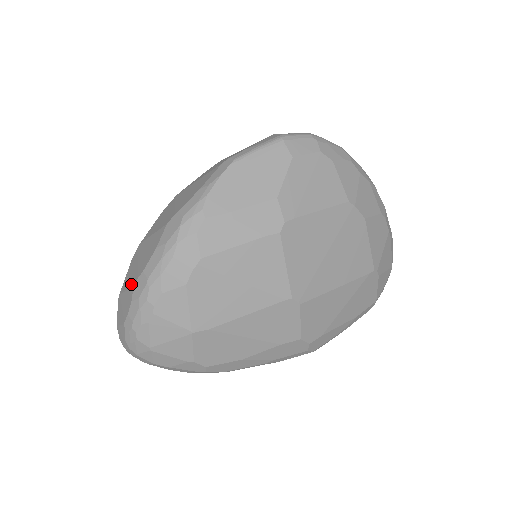
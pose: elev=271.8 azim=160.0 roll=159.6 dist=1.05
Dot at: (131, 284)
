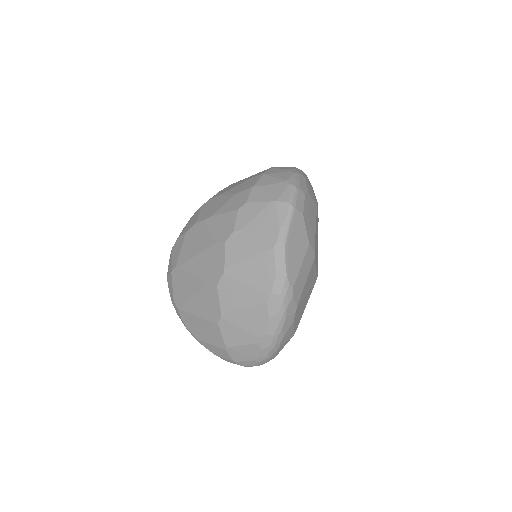
Dot at: (250, 342)
